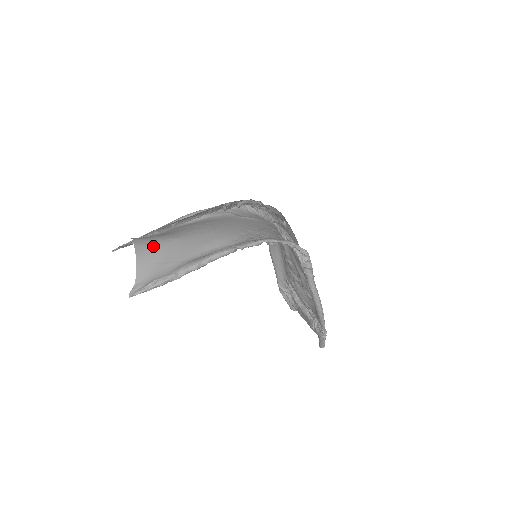
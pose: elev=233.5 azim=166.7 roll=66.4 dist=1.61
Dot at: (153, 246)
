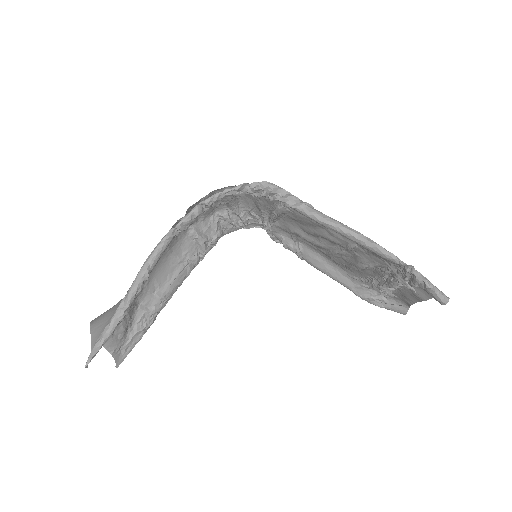
Dot at: (110, 309)
